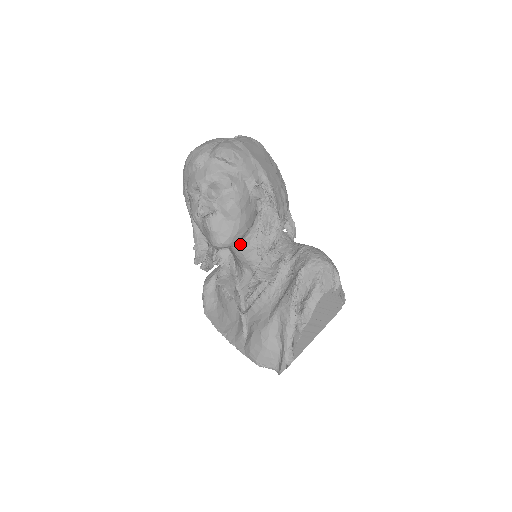
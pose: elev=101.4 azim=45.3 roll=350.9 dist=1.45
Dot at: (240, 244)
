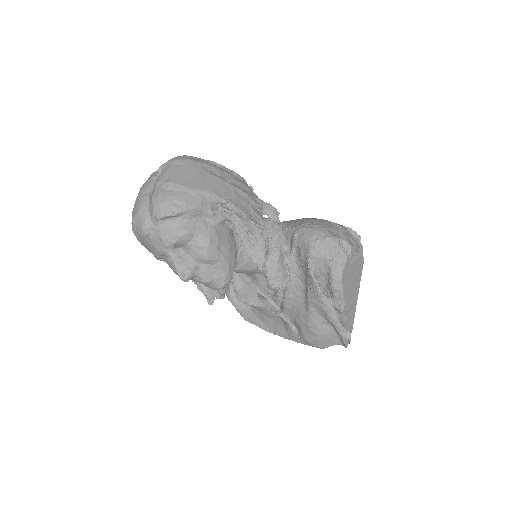
Dot at: (237, 265)
